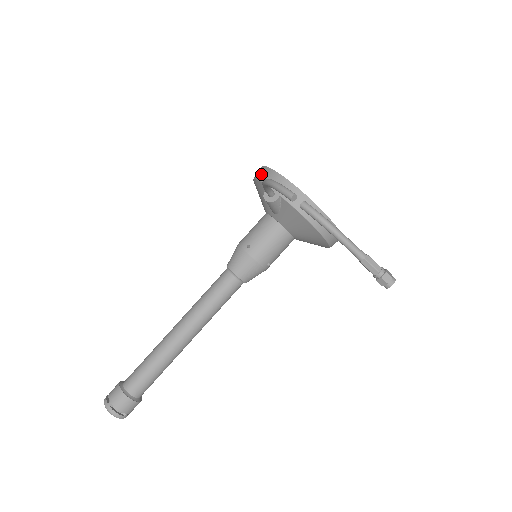
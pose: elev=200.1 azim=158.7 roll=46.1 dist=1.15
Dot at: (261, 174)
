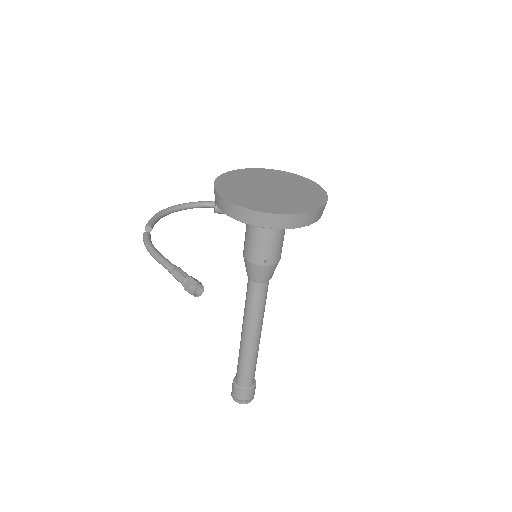
Dot at: occluded
